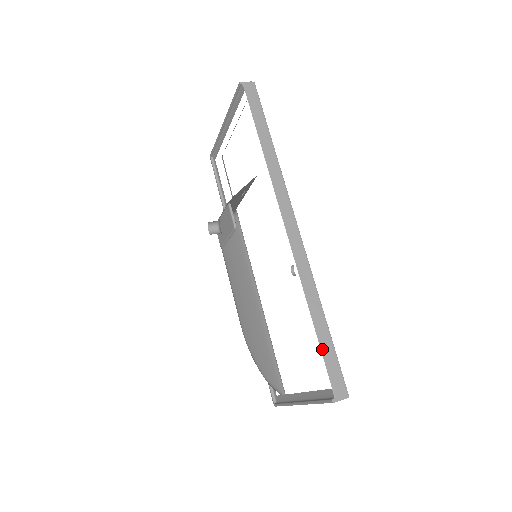
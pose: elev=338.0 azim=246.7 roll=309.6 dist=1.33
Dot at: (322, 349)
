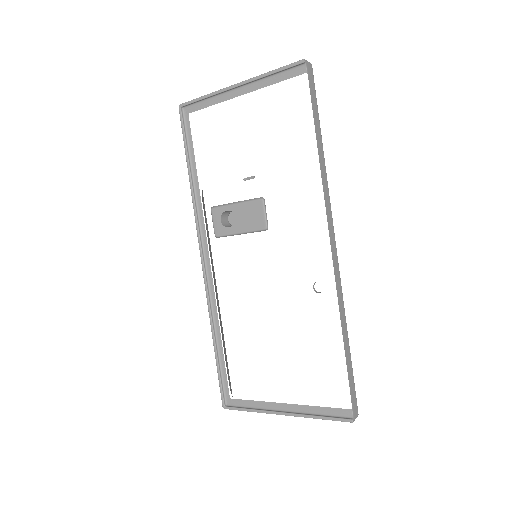
Dot at: (348, 372)
